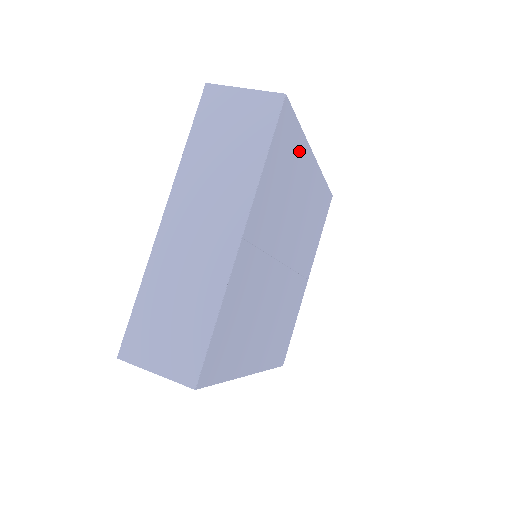
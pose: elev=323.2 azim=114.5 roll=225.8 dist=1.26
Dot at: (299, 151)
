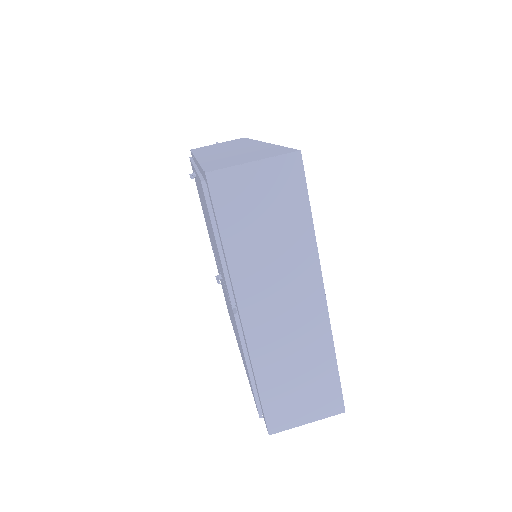
Dot at: occluded
